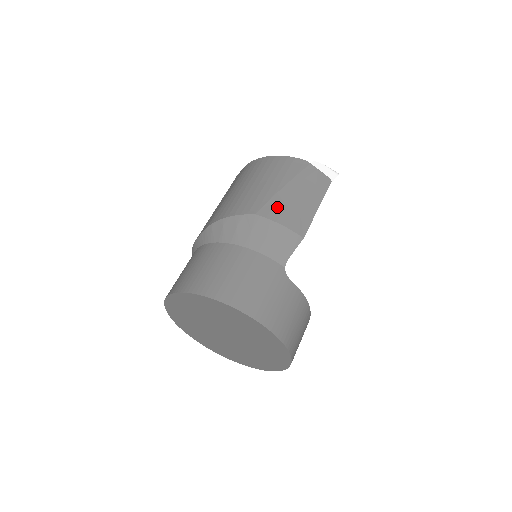
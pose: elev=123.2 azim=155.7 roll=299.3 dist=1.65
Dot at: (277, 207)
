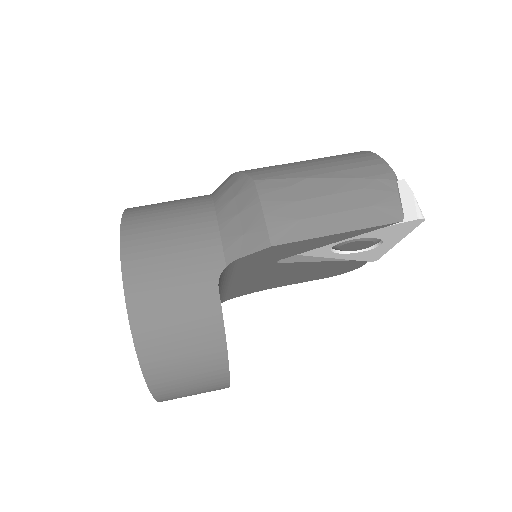
Dot at: (285, 190)
